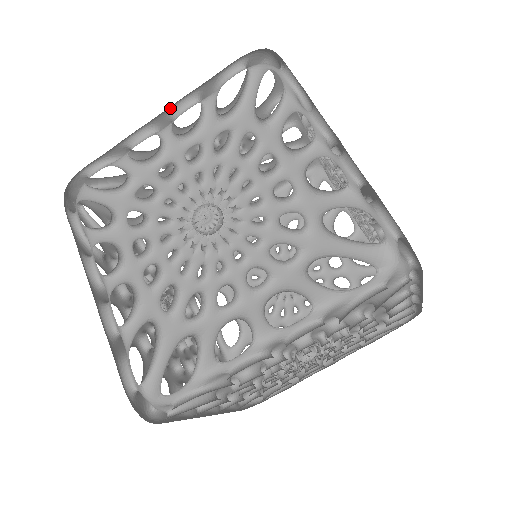
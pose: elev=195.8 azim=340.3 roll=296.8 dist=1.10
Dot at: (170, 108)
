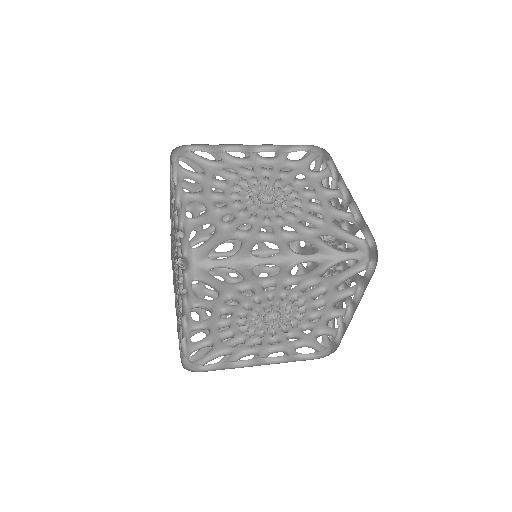
Dot at: occluded
